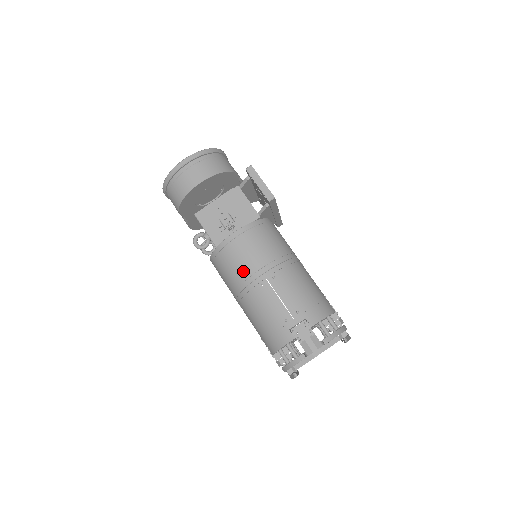
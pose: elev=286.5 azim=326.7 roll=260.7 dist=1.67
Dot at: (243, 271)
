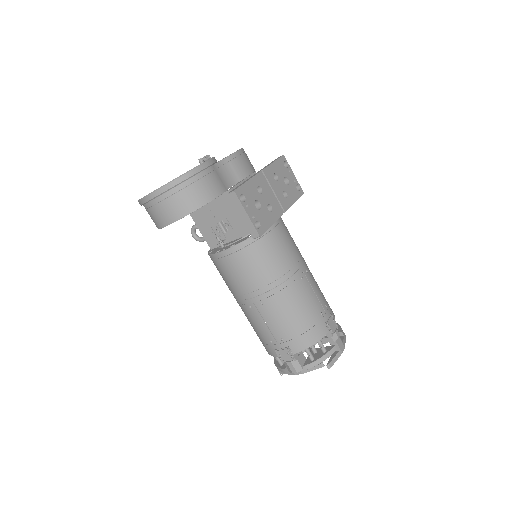
Dot at: (233, 288)
